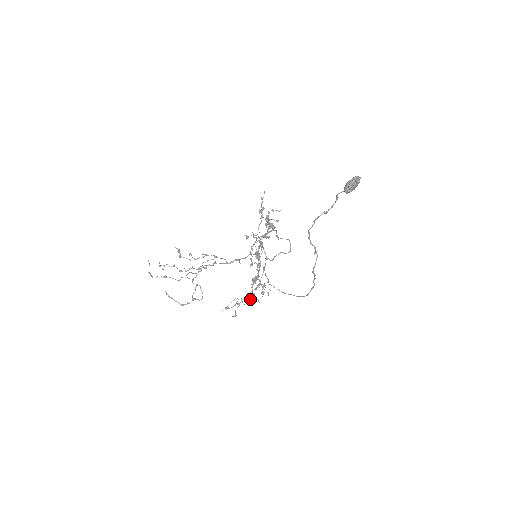
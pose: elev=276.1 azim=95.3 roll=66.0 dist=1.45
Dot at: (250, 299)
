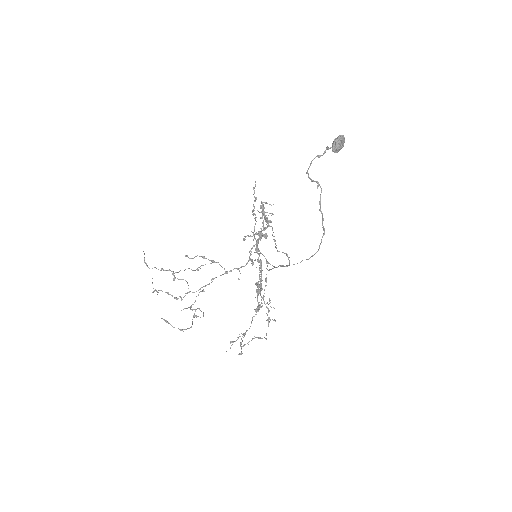
Dot at: (256, 310)
